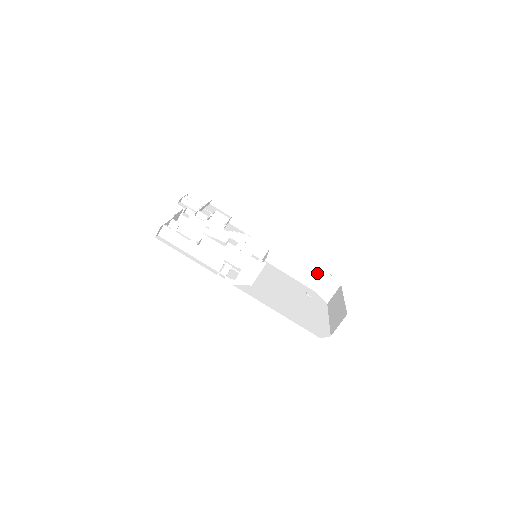
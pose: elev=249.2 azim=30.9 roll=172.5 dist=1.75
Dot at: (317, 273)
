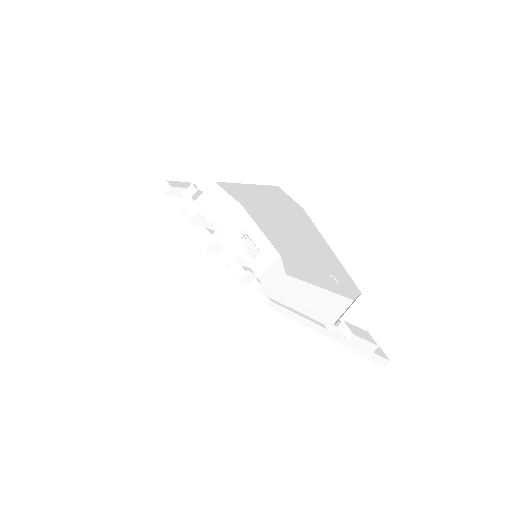
Dot at: (340, 304)
